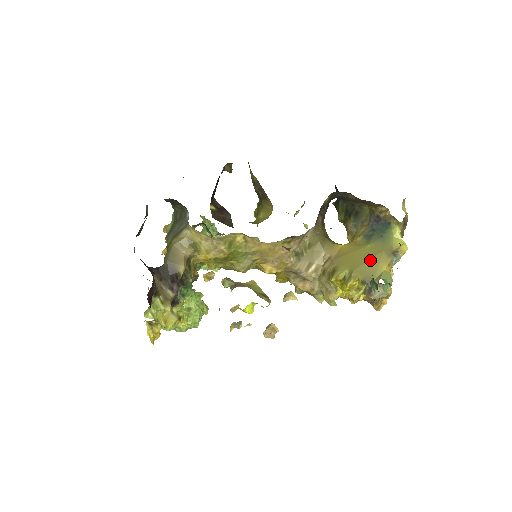
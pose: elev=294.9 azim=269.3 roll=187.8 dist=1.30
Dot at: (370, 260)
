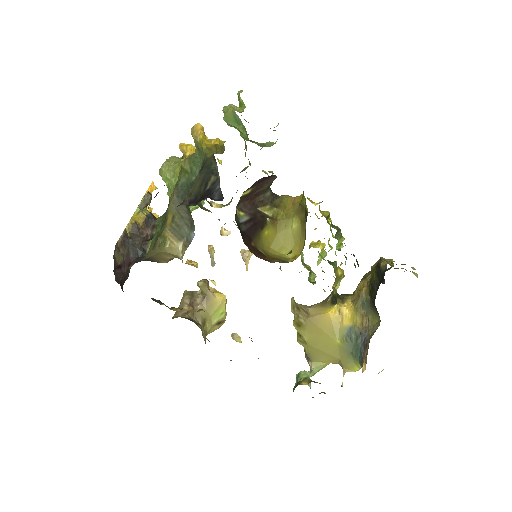
Dot at: (325, 353)
